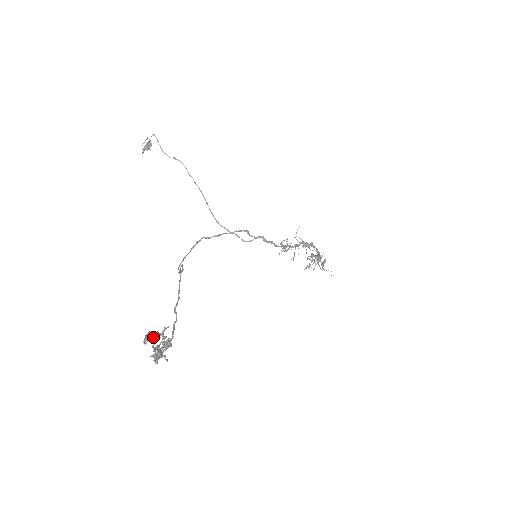
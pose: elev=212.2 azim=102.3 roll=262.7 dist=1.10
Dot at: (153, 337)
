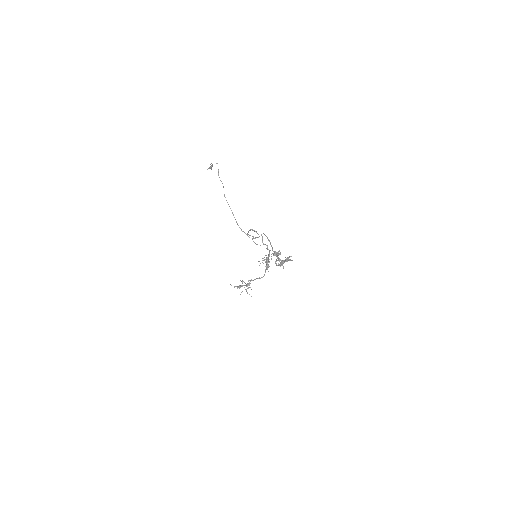
Dot at: occluded
